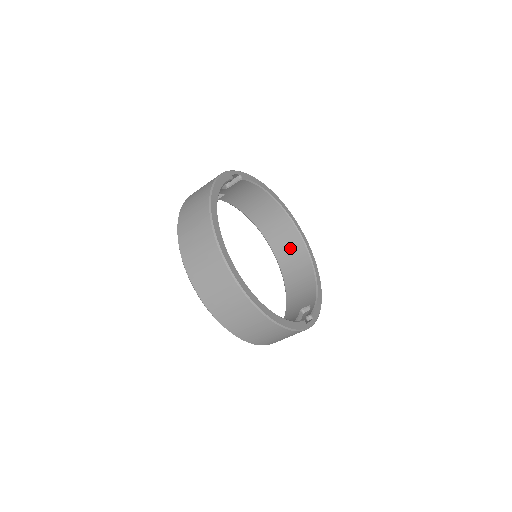
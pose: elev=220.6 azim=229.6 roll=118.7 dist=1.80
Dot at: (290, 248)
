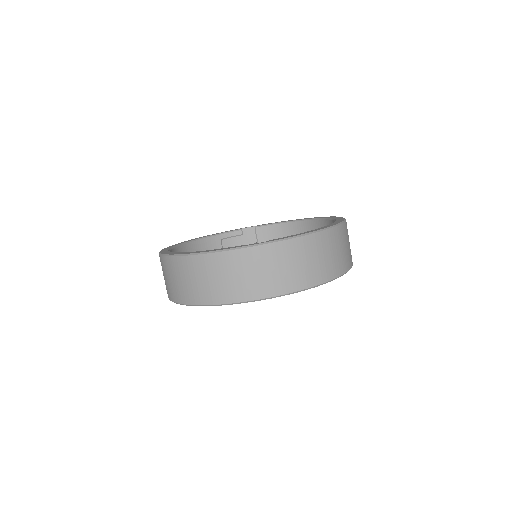
Dot at: occluded
